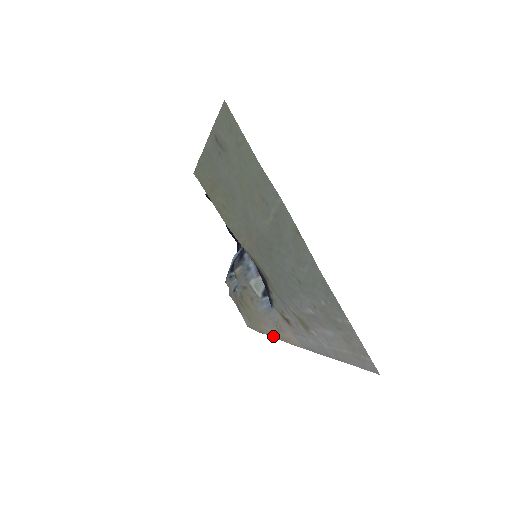
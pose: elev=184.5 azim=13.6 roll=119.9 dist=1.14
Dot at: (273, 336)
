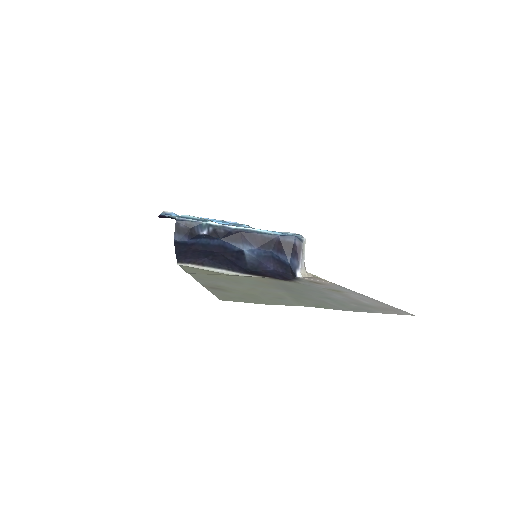
Dot at: occluded
